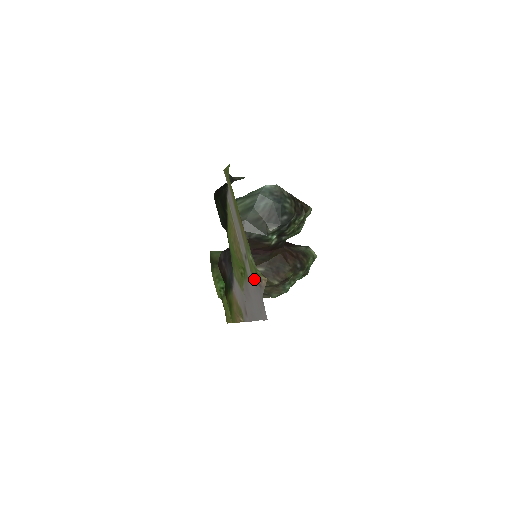
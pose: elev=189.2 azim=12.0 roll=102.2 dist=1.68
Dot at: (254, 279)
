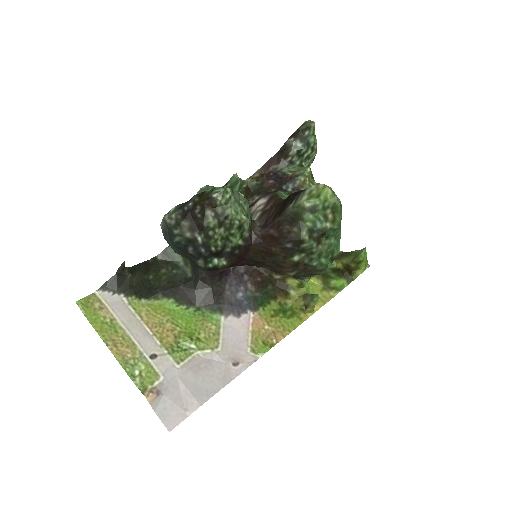
Dot at: (156, 386)
